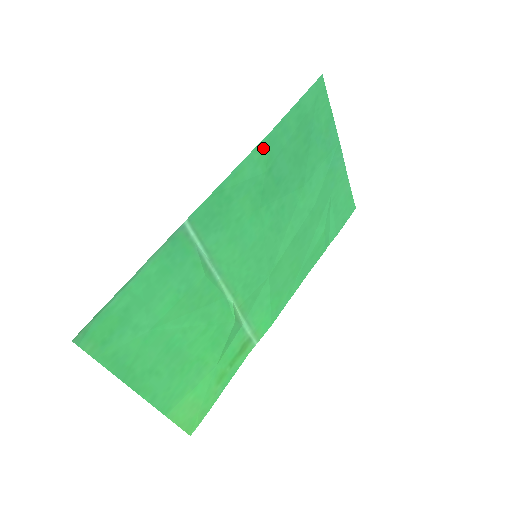
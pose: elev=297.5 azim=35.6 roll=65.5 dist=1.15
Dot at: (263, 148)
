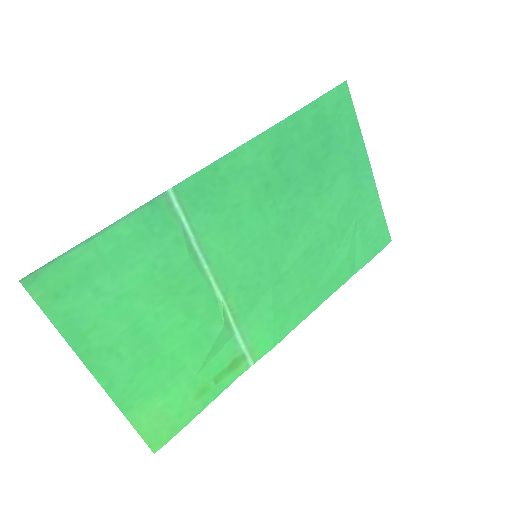
Dot at: (269, 137)
